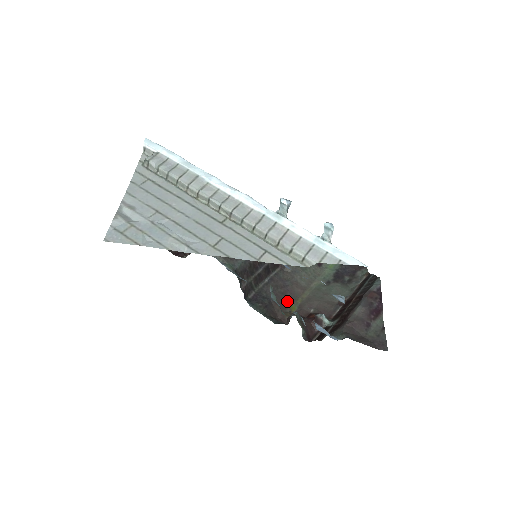
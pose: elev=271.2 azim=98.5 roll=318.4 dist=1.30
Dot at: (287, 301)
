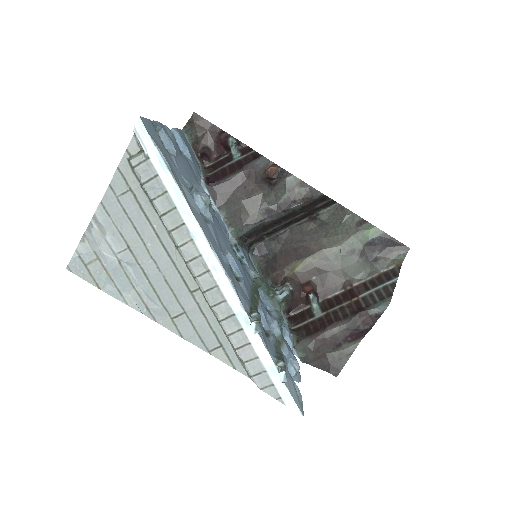
Dot at: (295, 257)
